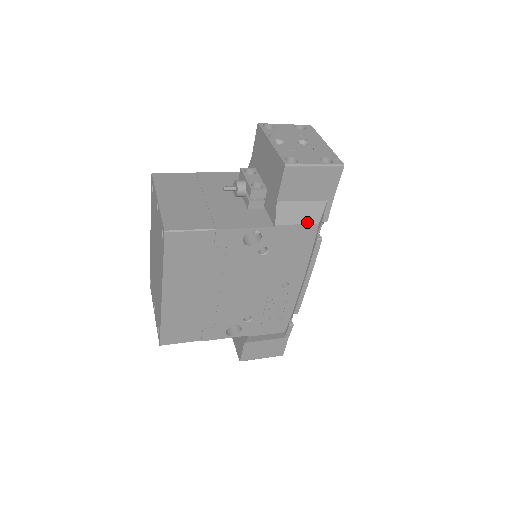
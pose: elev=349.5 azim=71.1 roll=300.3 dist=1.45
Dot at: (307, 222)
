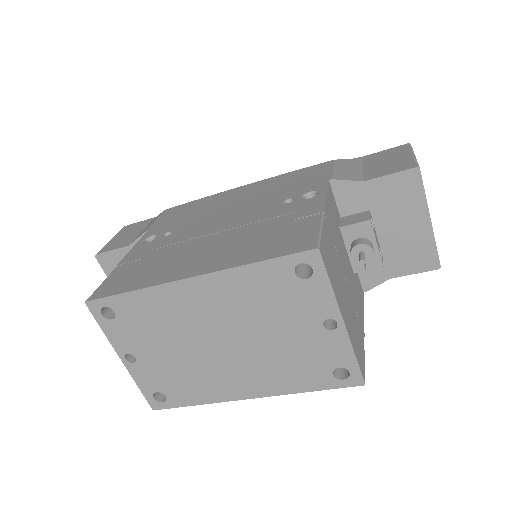
Dot at: occluded
